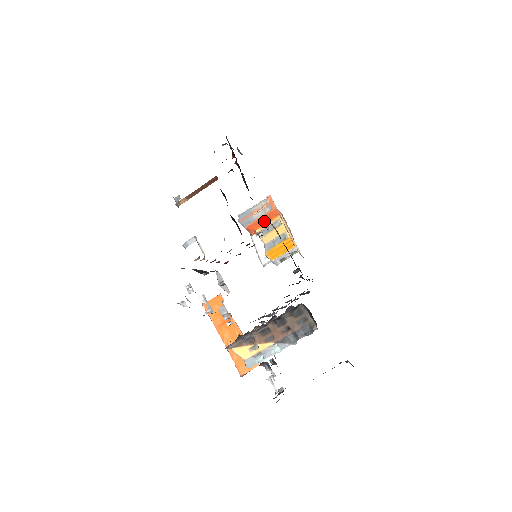
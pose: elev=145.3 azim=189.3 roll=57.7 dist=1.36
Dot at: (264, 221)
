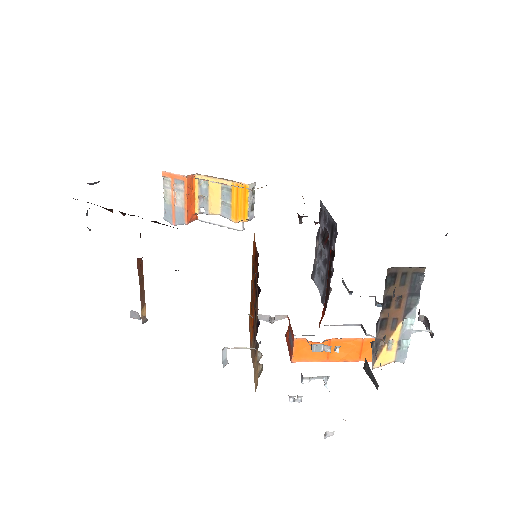
Dot at: (191, 198)
